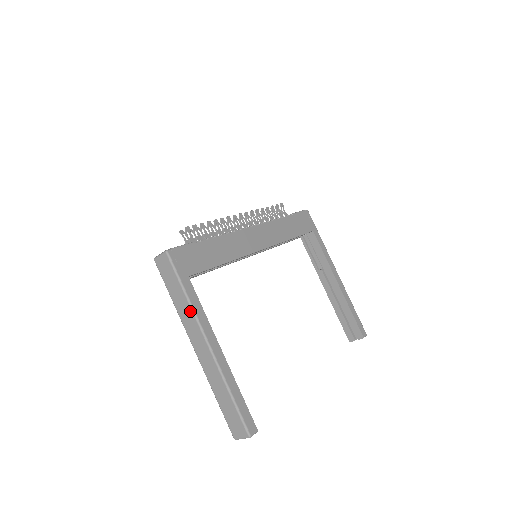
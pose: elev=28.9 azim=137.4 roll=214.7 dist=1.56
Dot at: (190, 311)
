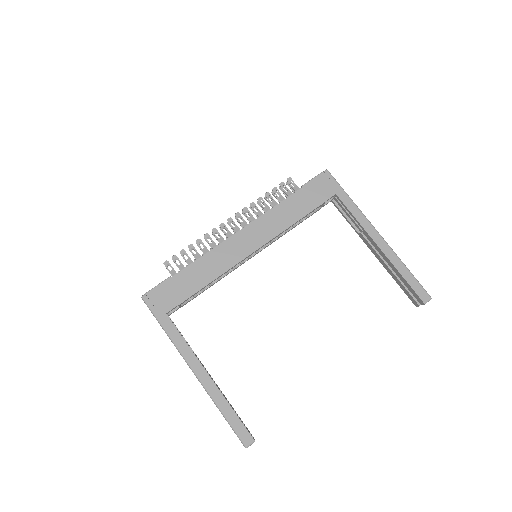
Dot at: occluded
